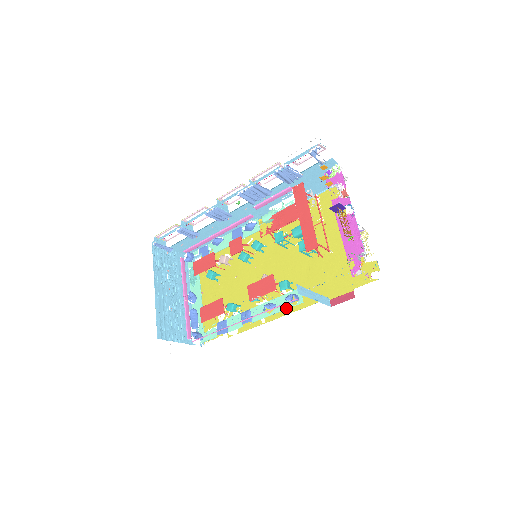
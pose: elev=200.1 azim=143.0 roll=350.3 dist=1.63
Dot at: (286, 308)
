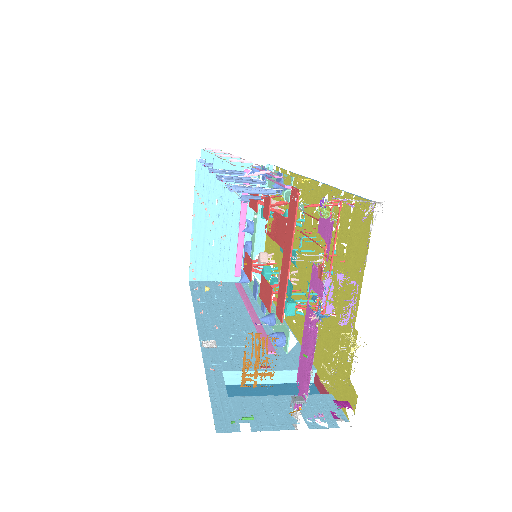
Dot at: occluded
